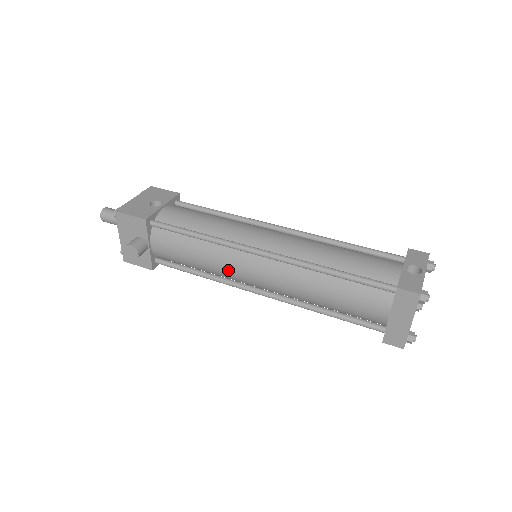
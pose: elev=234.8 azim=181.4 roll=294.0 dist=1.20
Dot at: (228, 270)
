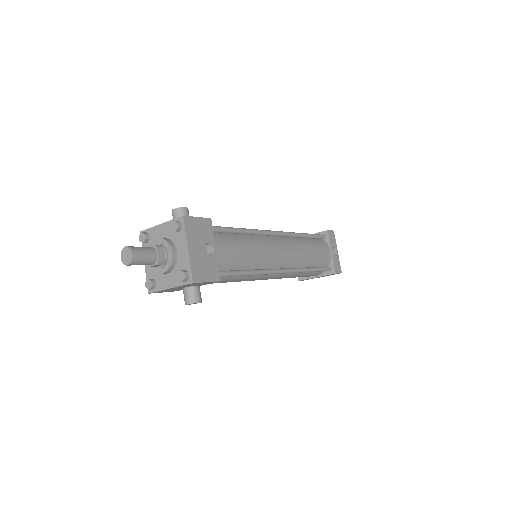
Dot at: occluded
